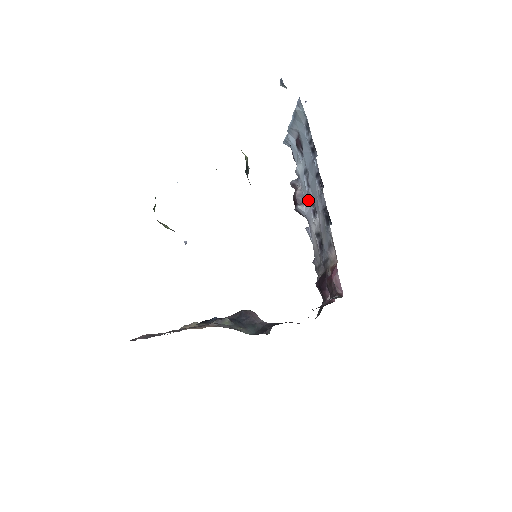
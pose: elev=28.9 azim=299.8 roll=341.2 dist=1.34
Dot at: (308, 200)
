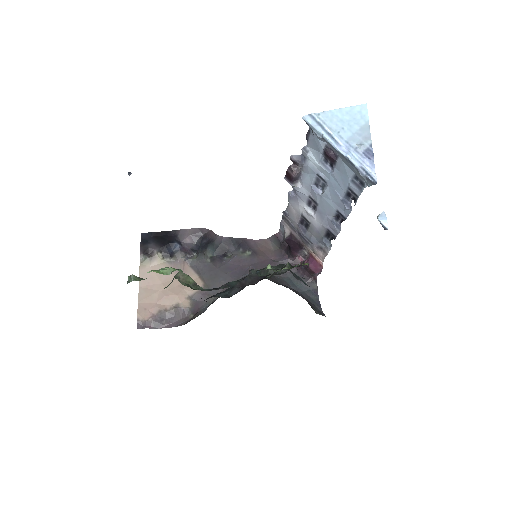
Dot at: (308, 191)
